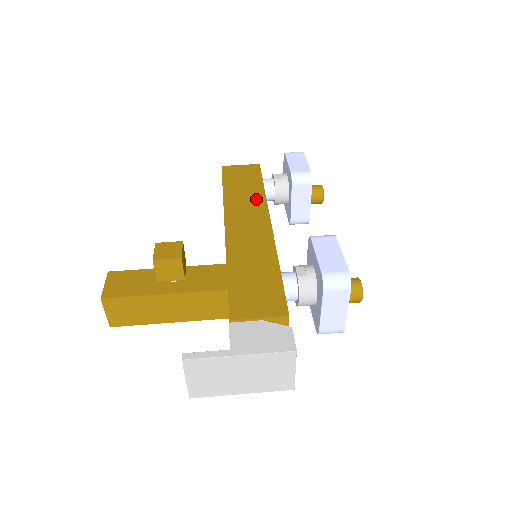
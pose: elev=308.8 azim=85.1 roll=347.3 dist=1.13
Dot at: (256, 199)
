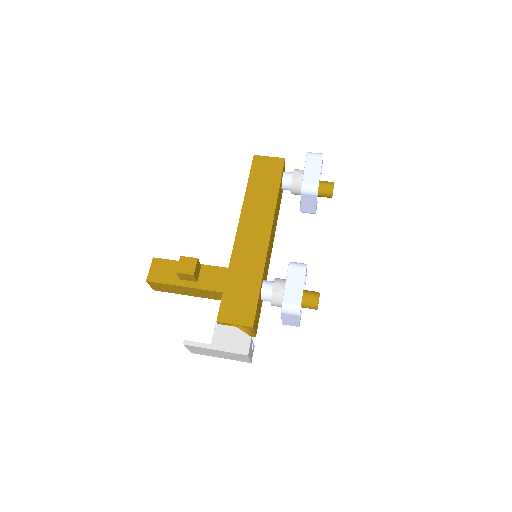
Dot at: (268, 205)
